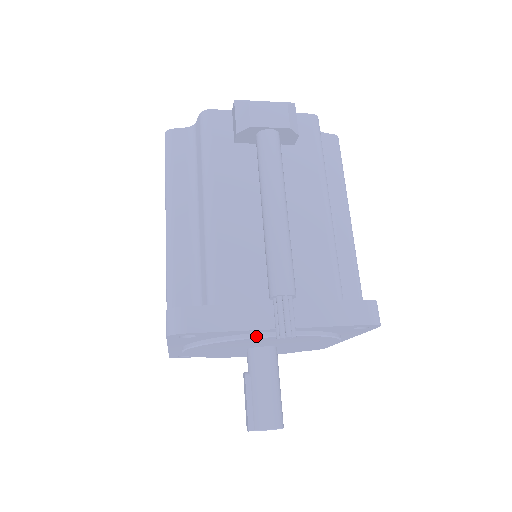
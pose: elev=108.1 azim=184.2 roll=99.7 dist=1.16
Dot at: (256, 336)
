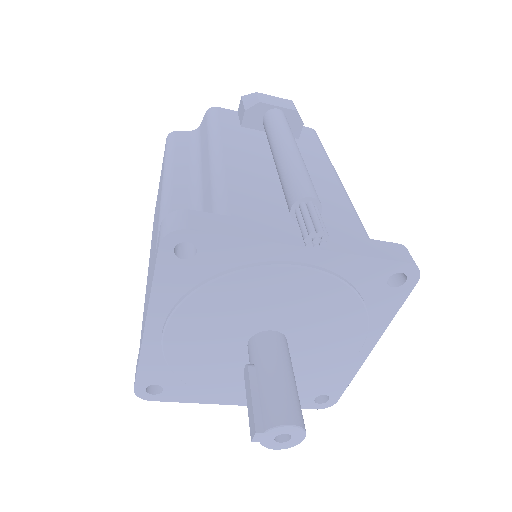
Dot at: (273, 263)
